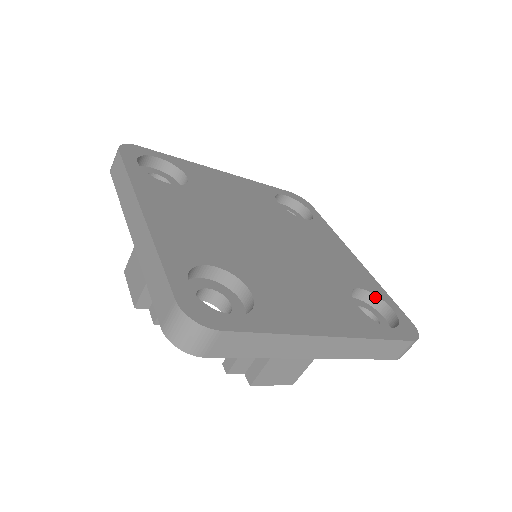
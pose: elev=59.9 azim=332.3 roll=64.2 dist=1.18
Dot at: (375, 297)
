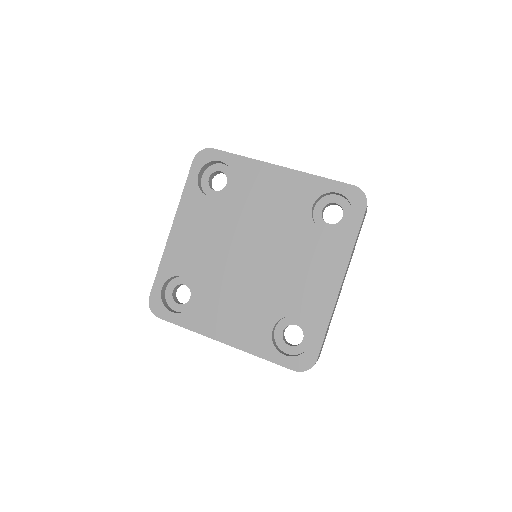
Dot at: (322, 195)
